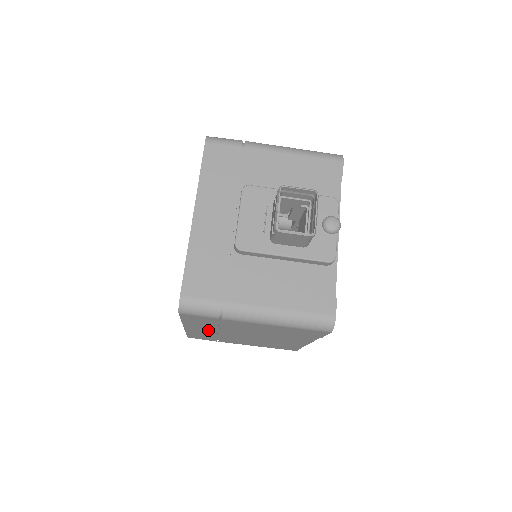
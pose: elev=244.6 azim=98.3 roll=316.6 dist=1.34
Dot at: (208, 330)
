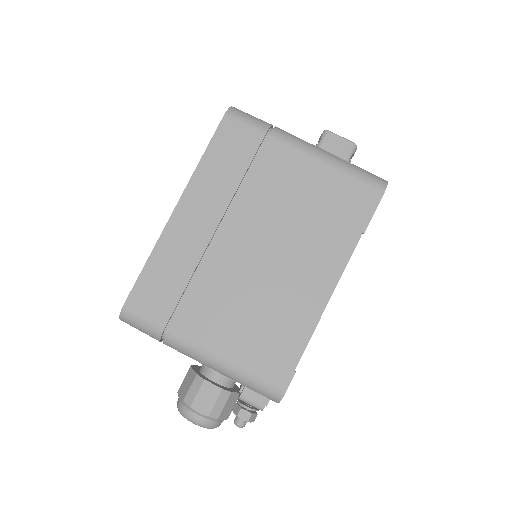
Dot at: (206, 220)
